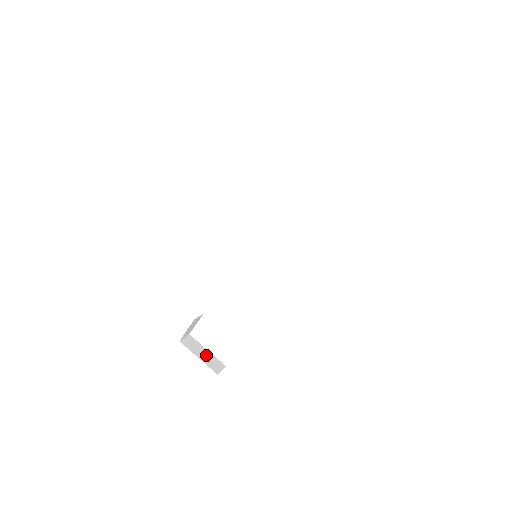
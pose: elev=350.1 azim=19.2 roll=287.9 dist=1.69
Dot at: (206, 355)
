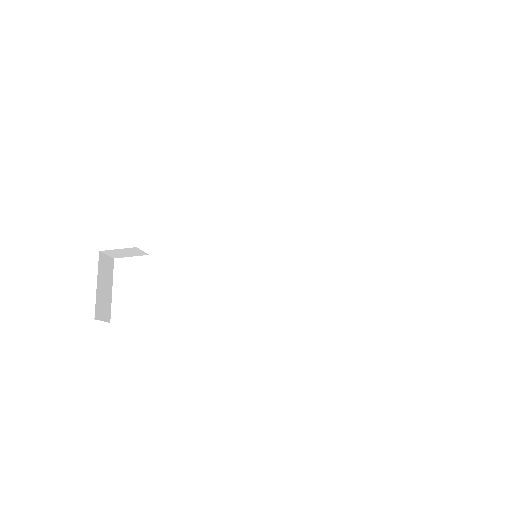
Dot at: (106, 292)
